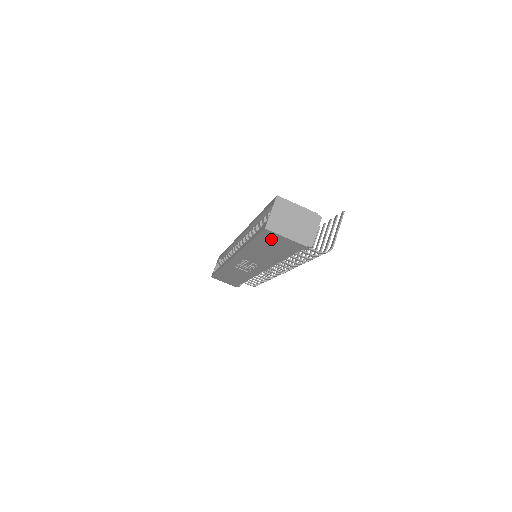
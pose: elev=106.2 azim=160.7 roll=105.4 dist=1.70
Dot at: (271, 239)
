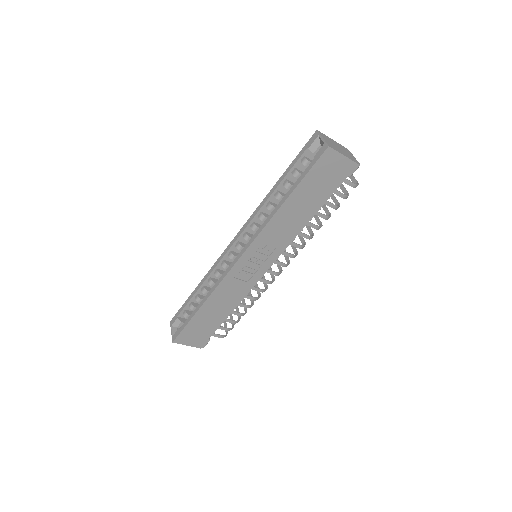
Dot at: (324, 168)
